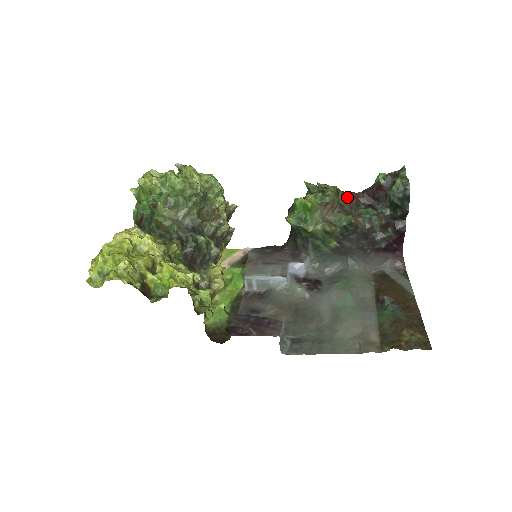
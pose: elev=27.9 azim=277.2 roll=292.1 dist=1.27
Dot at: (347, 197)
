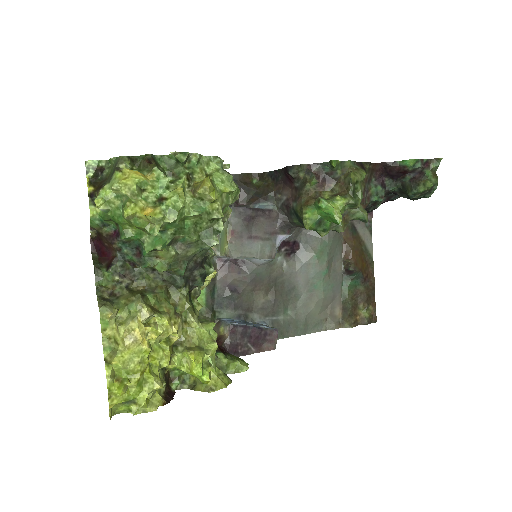
Dot at: occluded
